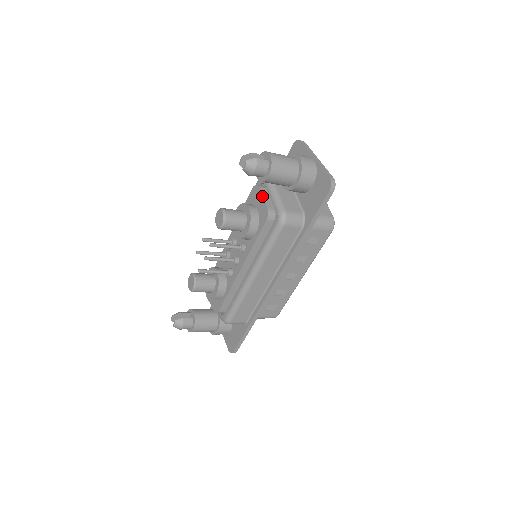
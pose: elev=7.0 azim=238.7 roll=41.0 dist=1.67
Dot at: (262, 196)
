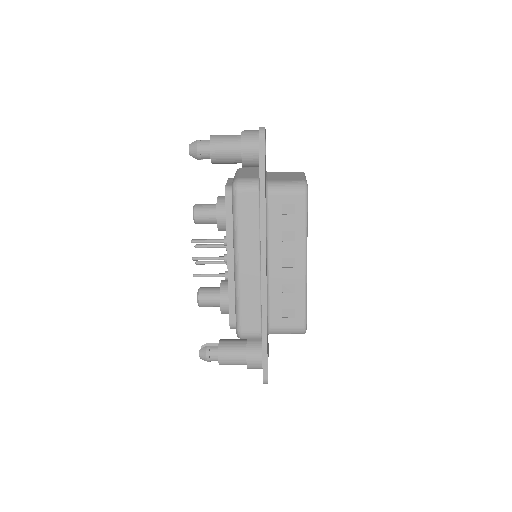
Dot at: (227, 182)
